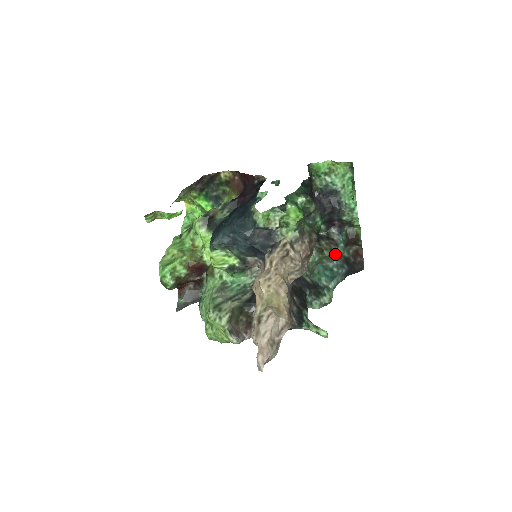
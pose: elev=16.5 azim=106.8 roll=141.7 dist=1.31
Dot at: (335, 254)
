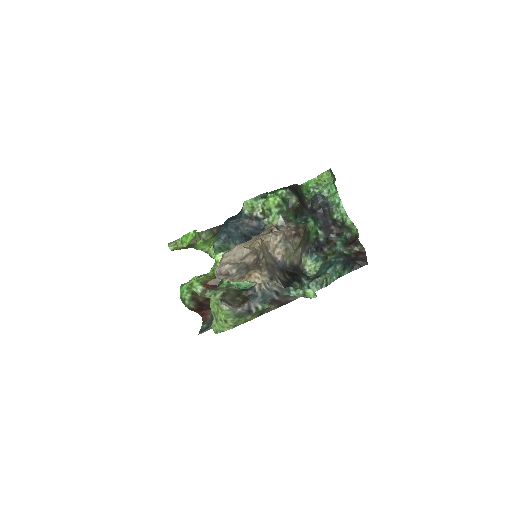
Dot at: (336, 254)
